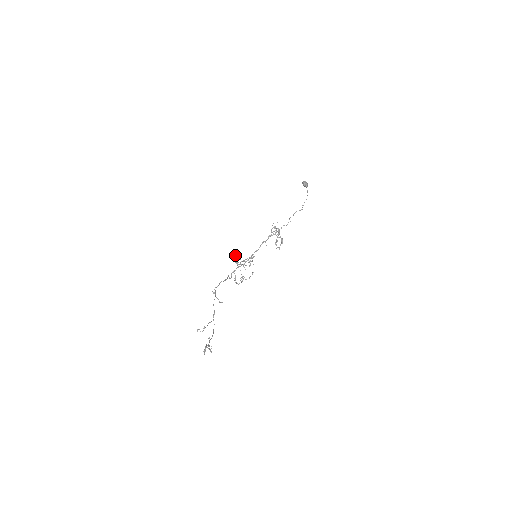
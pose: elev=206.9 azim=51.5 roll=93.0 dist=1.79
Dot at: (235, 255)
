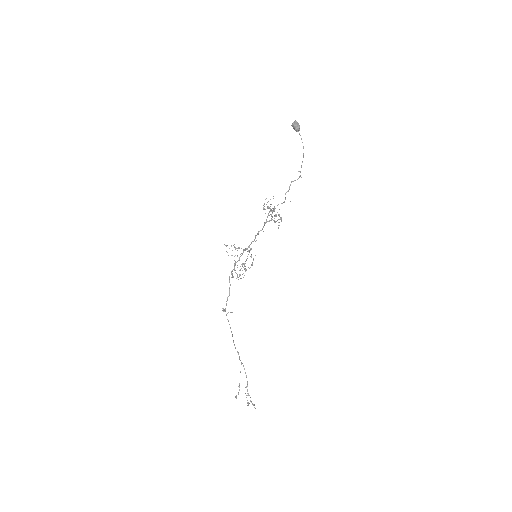
Dot at: occluded
